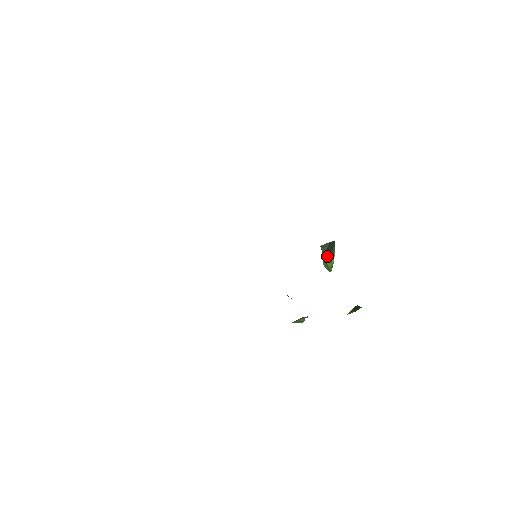
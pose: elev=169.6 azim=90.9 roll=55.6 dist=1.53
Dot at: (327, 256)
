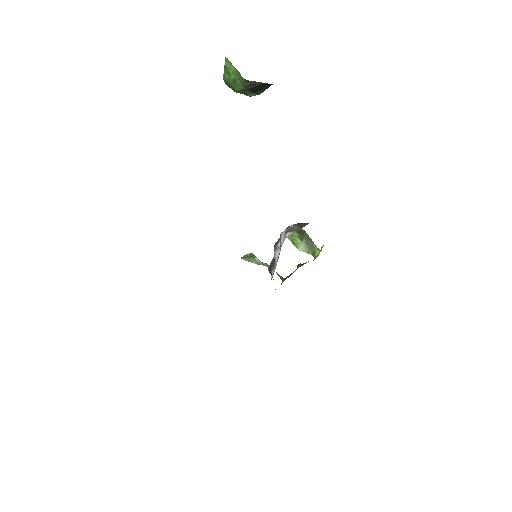
Dot at: (246, 91)
